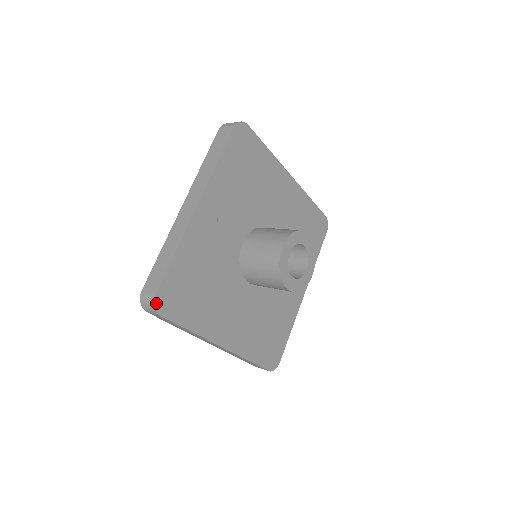
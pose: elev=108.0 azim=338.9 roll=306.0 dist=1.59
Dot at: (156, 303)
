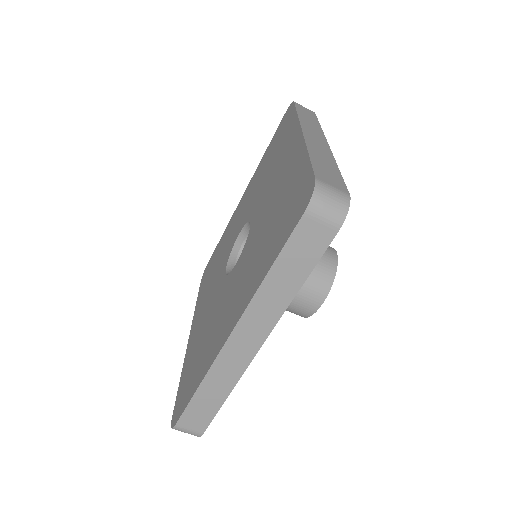
Dot at: occluded
